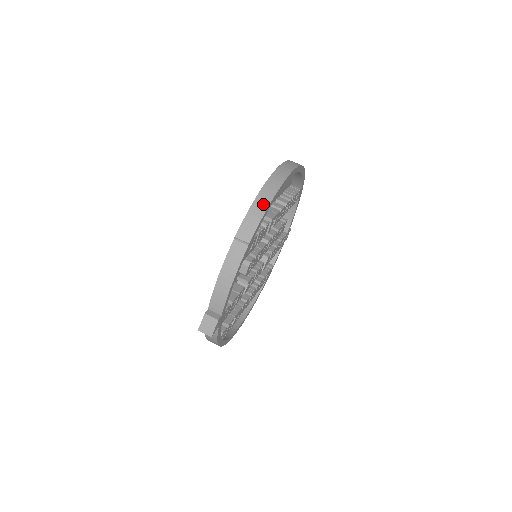
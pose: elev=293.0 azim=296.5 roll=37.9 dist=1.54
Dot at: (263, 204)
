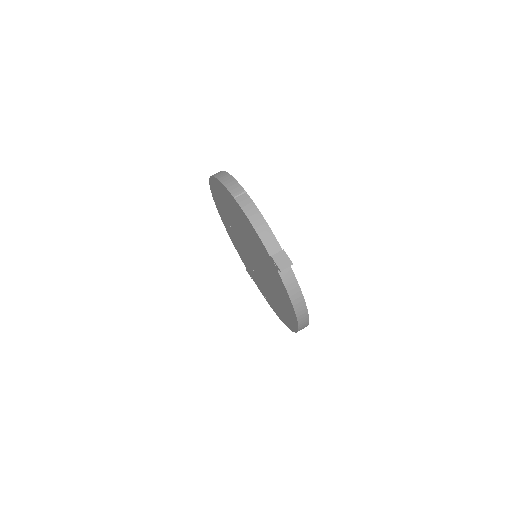
Dot at: (226, 177)
